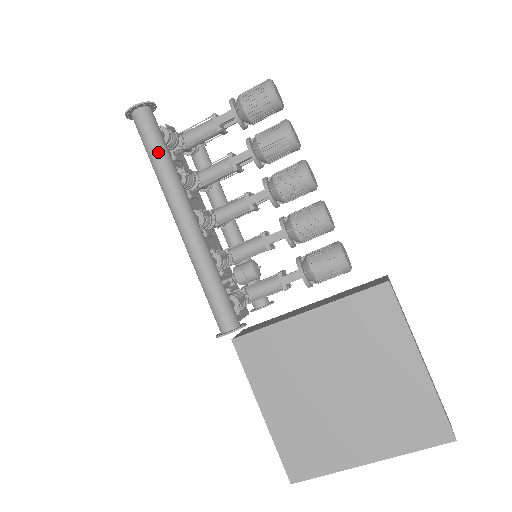
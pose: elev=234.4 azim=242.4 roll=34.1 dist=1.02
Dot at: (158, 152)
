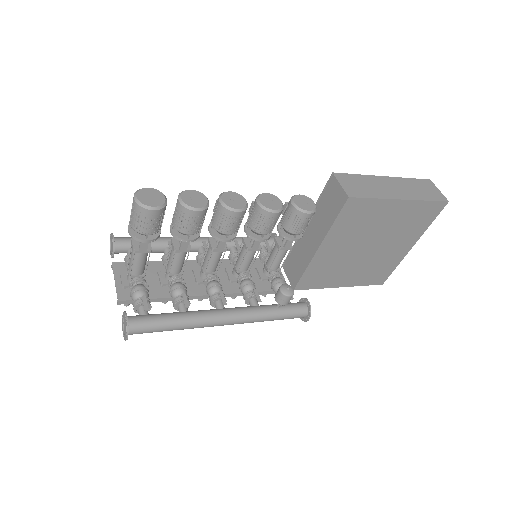
Dot at: (170, 327)
